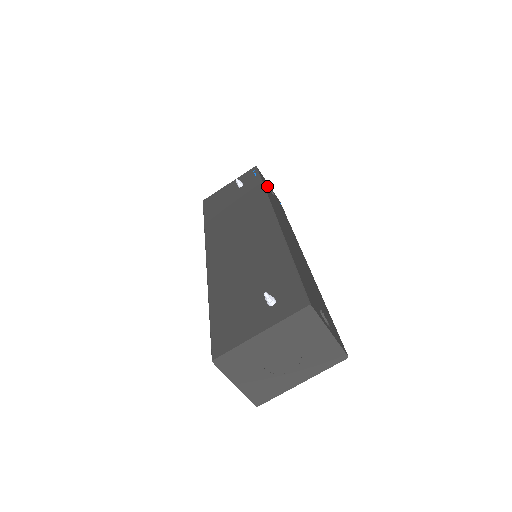
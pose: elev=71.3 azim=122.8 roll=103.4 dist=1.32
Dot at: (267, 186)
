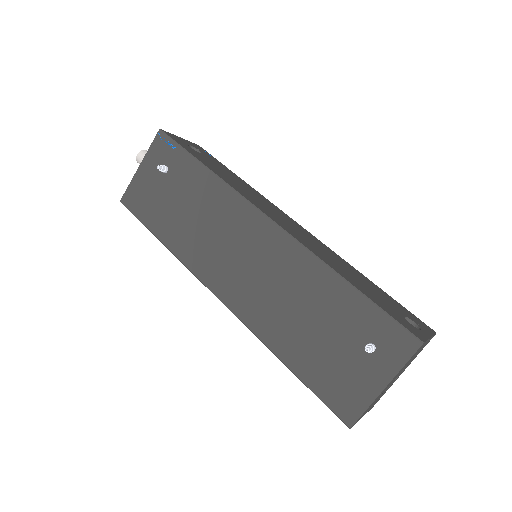
Dot at: (193, 151)
